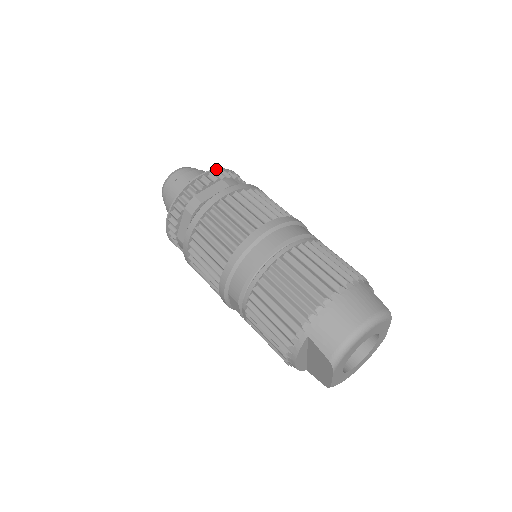
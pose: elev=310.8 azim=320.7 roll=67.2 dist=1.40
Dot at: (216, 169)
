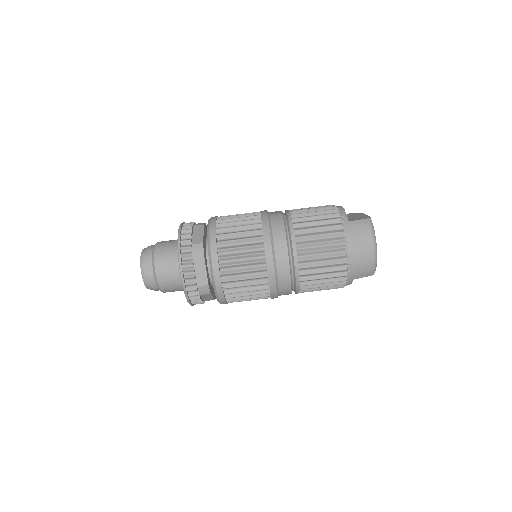
Dot at: (180, 256)
